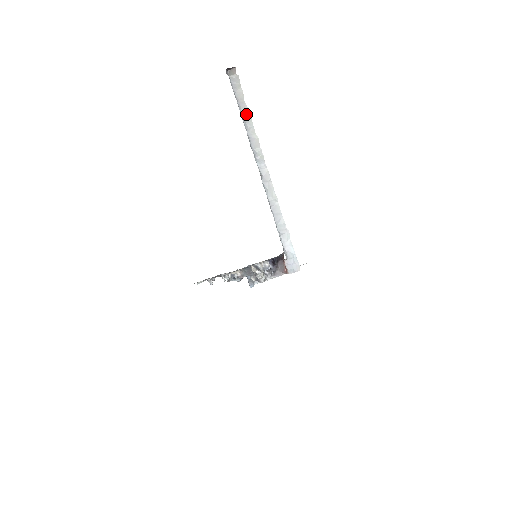
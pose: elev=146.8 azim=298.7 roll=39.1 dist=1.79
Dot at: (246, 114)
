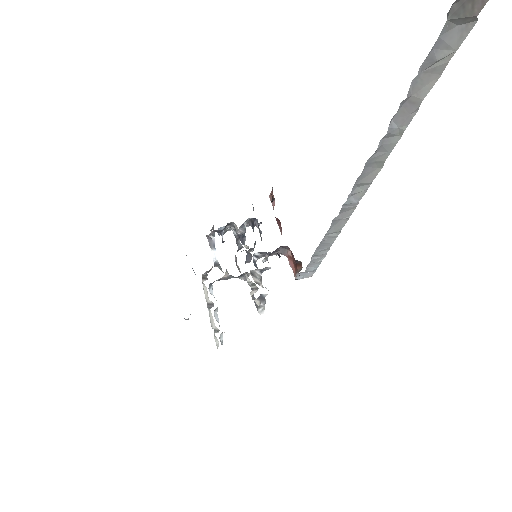
Dot at: (398, 127)
